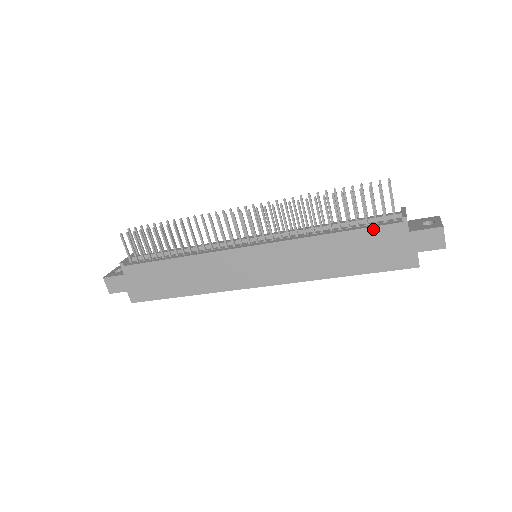
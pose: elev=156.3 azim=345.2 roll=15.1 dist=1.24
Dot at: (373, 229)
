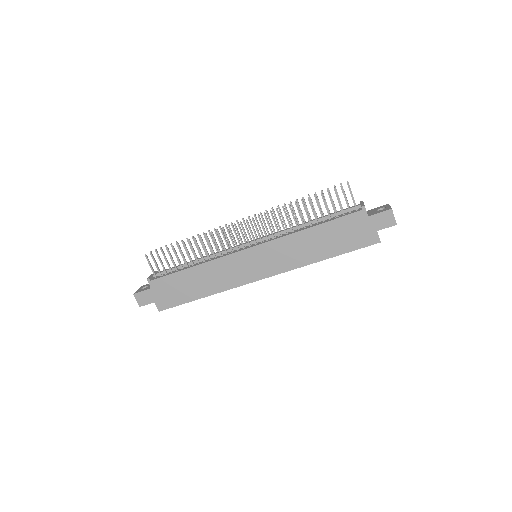
Dot at: (342, 219)
